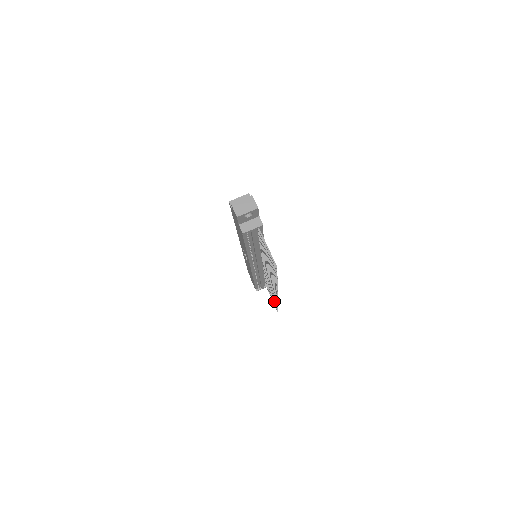
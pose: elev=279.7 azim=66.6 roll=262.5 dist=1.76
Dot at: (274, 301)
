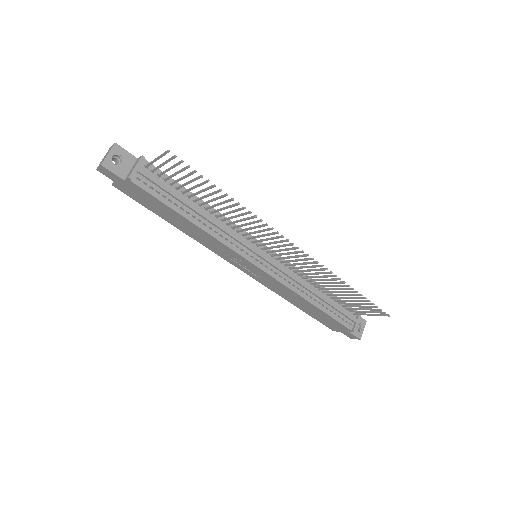
Dot at: (360, 301)
